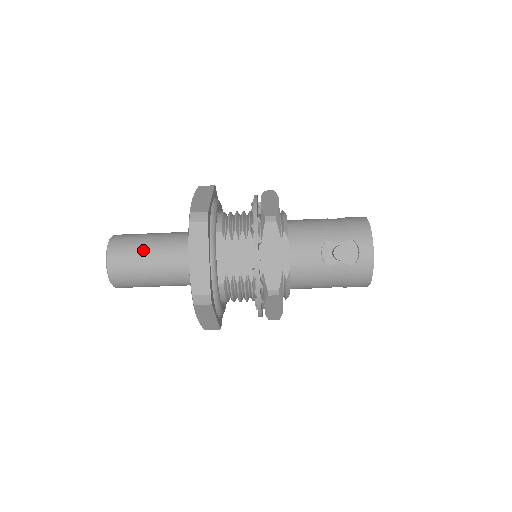
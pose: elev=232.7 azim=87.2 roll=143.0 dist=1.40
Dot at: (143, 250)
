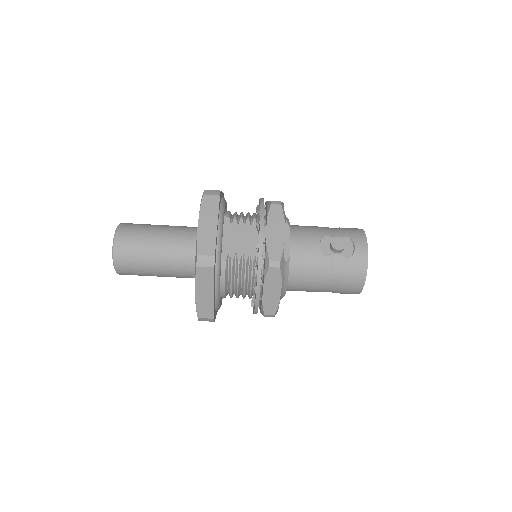
Dot at: (151, 231)
